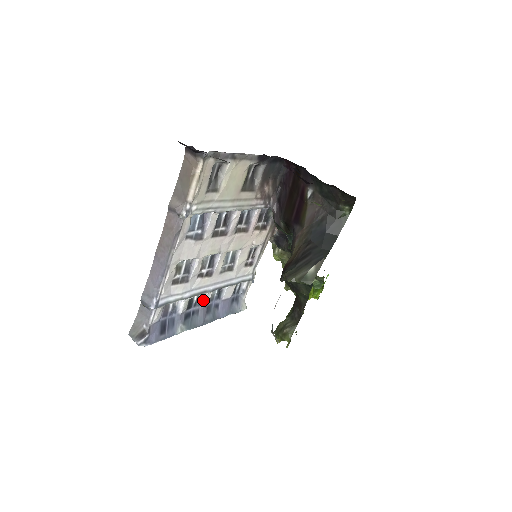
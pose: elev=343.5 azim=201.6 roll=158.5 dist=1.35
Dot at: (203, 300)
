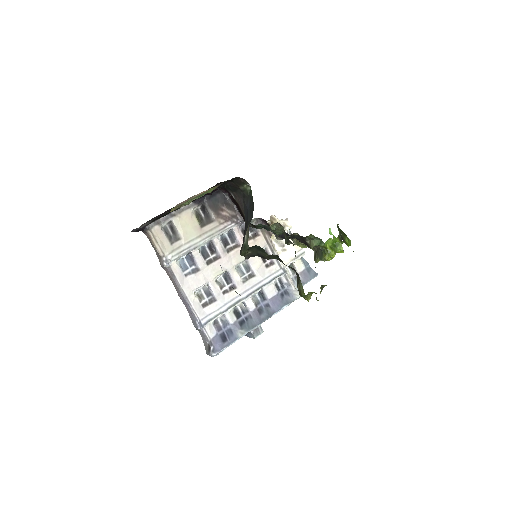
Dot at: (247, 307)
